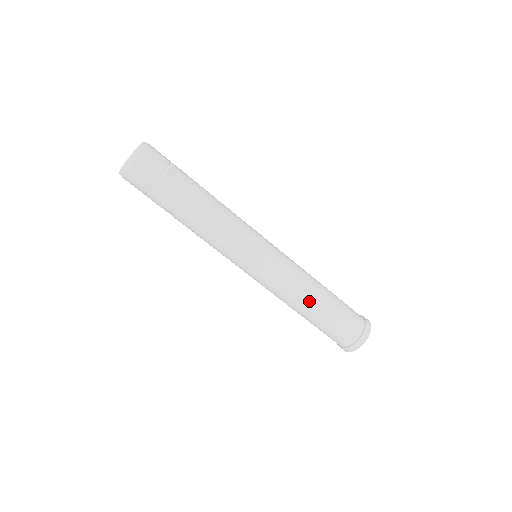
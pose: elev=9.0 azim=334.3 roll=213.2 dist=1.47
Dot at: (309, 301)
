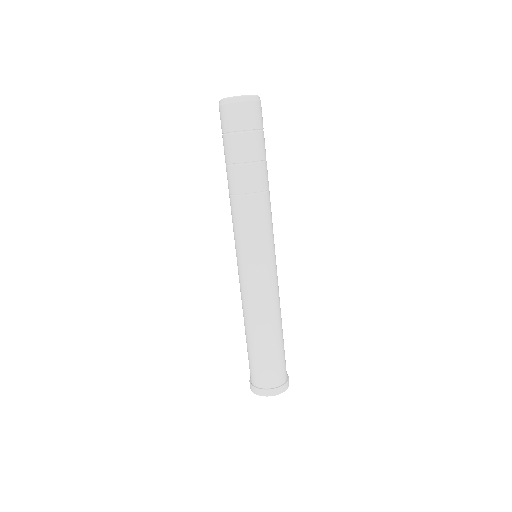
Dot at: (266, 325)
